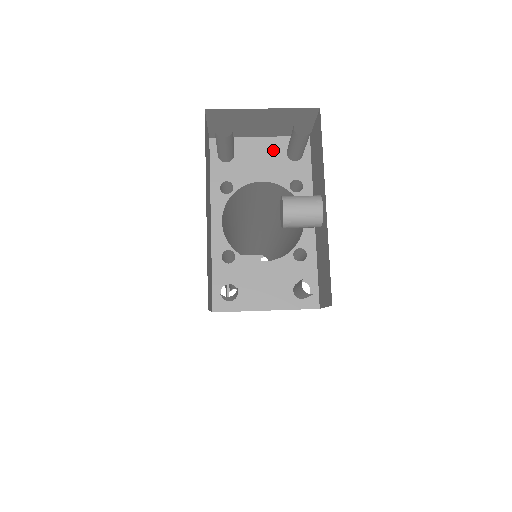
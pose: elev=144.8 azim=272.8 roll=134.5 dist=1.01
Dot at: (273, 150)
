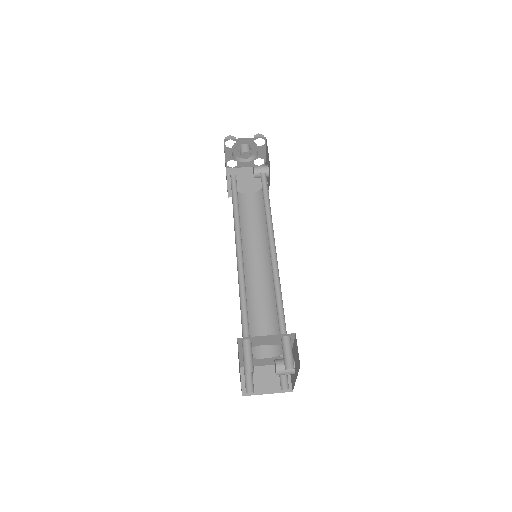
Dot at: (274, 338)
